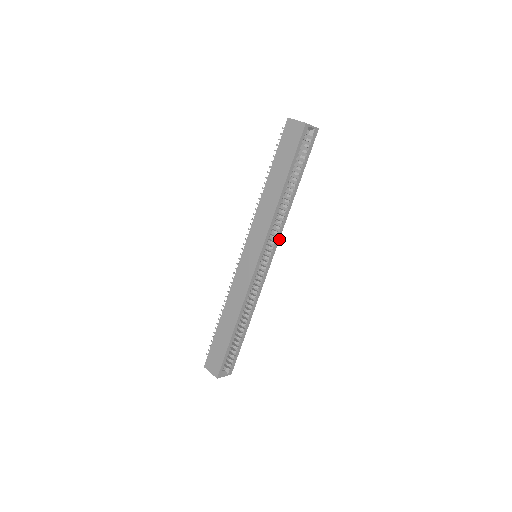
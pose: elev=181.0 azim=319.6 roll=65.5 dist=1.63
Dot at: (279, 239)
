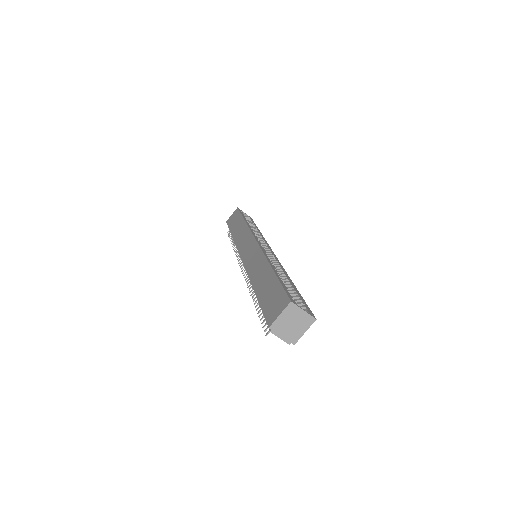
Dot at: occluded
